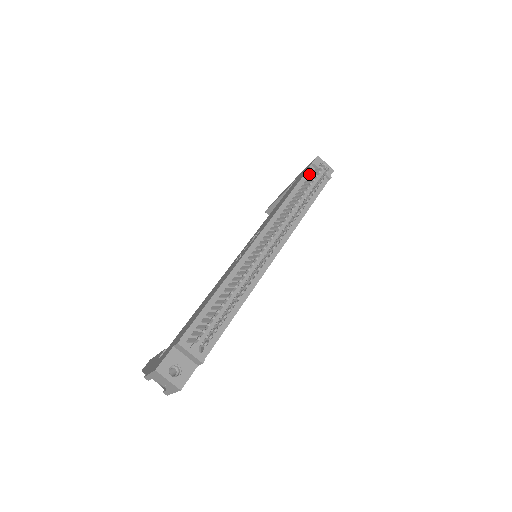
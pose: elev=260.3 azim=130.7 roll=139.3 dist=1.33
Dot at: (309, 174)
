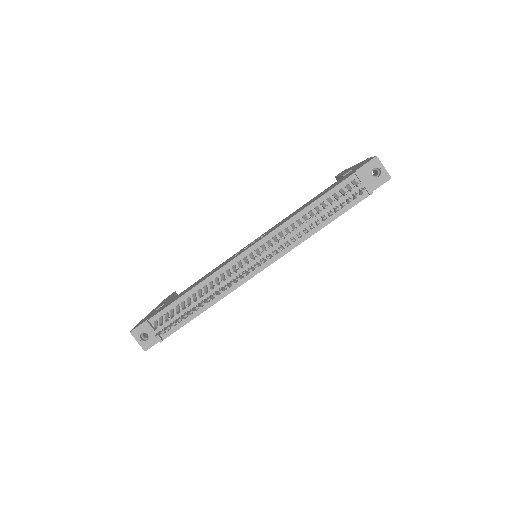
Dot at: (345, 184)
